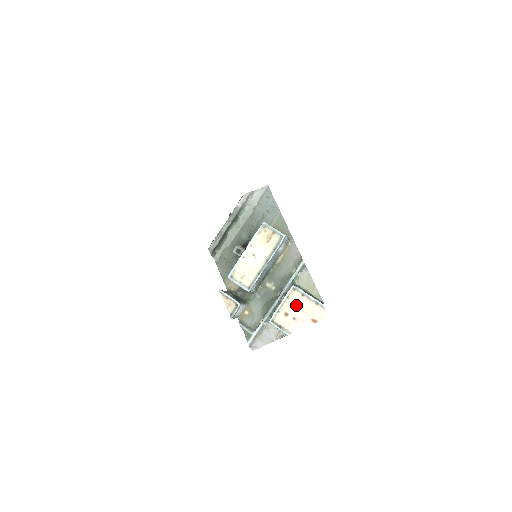
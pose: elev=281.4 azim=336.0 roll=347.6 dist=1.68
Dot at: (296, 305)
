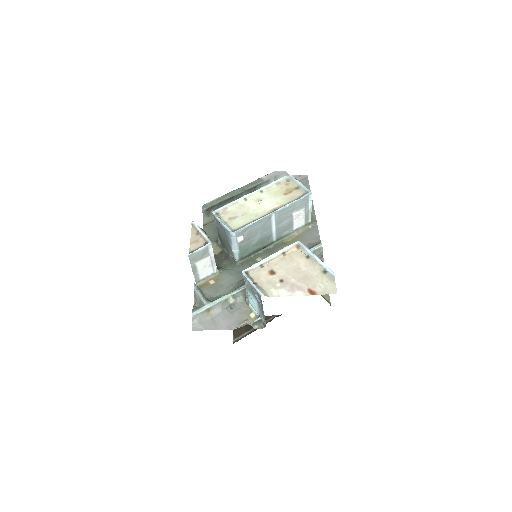
Dot at: (292, 265)
